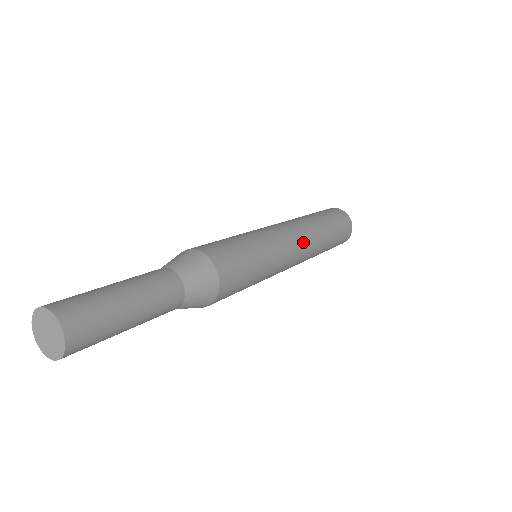
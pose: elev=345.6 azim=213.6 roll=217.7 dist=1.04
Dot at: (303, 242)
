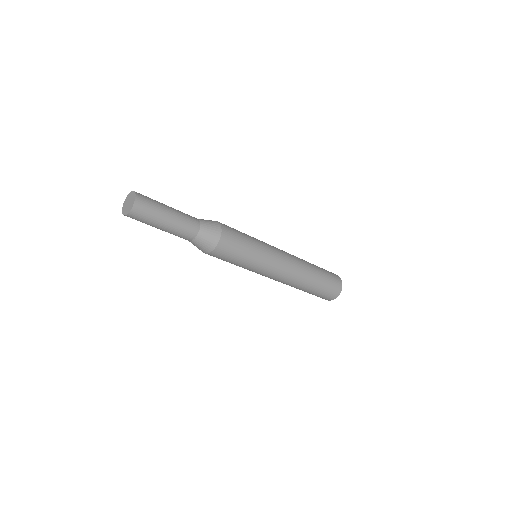
Dot at: occluded
